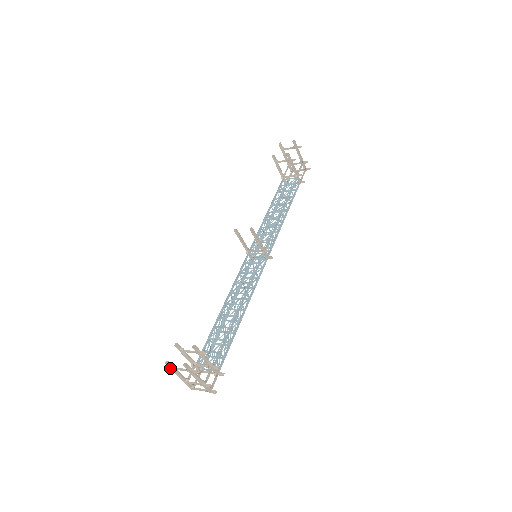
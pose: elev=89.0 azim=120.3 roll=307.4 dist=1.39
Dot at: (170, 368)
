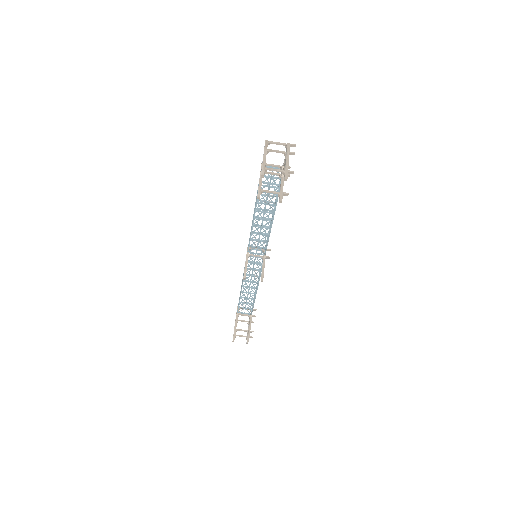
Dot at: (233, 337)
